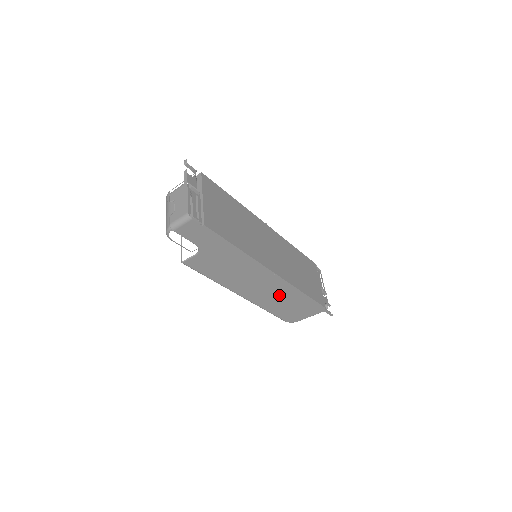
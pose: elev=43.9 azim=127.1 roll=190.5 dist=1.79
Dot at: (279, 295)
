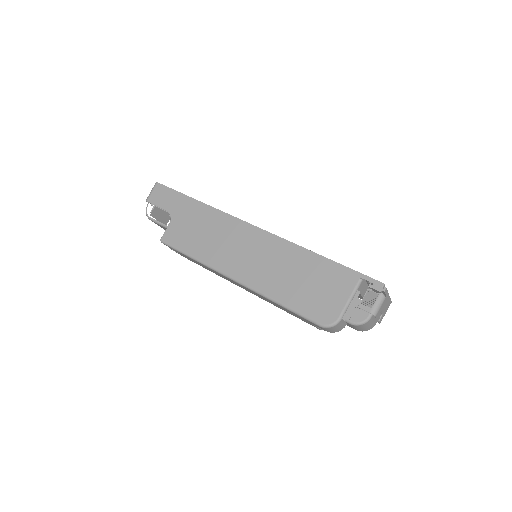
Dot at: (276, 261)
